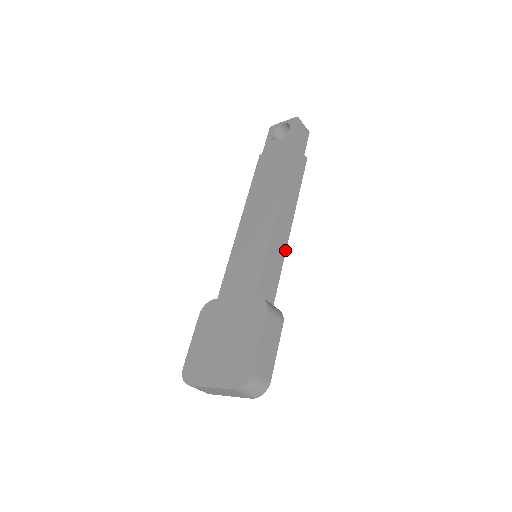
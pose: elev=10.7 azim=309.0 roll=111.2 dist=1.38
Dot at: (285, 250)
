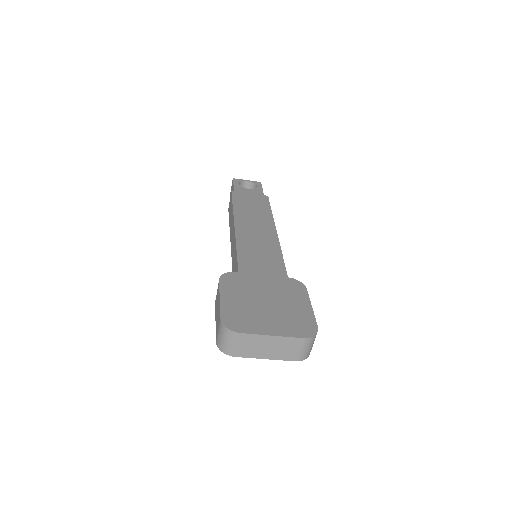
Dot at: occluded
